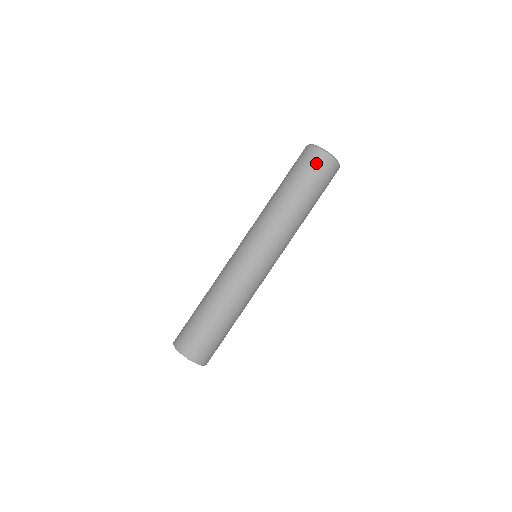
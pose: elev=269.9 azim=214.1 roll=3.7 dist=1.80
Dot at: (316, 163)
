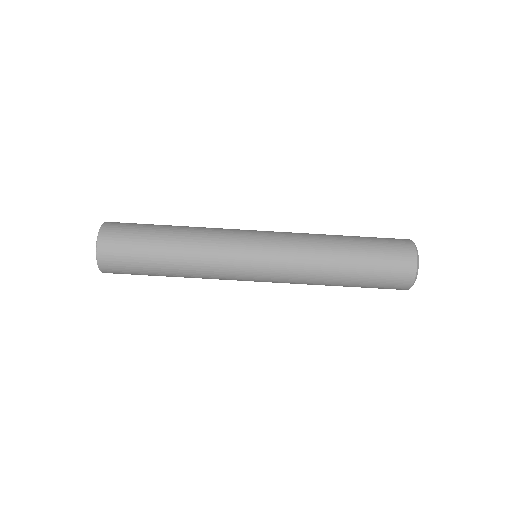
Dot at: (394, 285)
